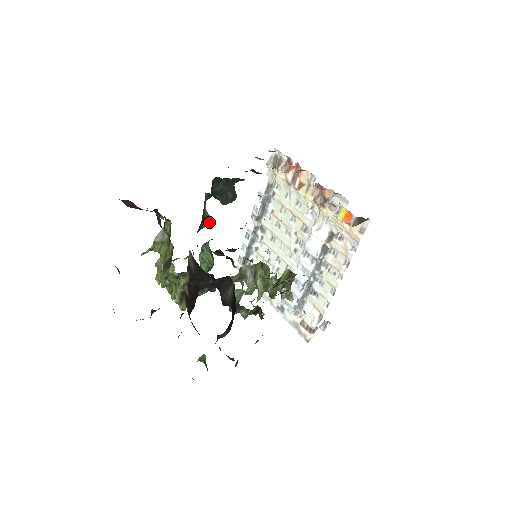
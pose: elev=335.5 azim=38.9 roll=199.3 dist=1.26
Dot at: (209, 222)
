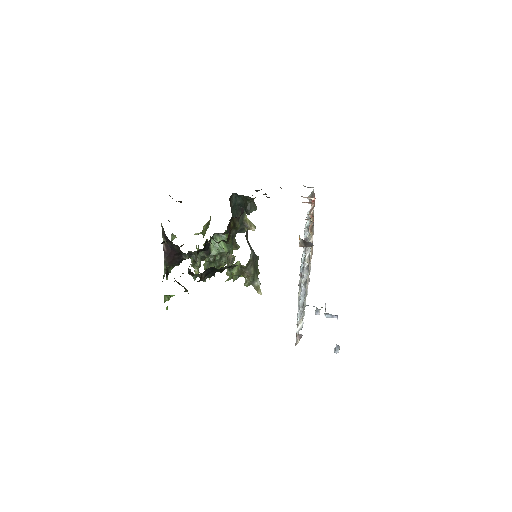
Dot at: (250, 228)
